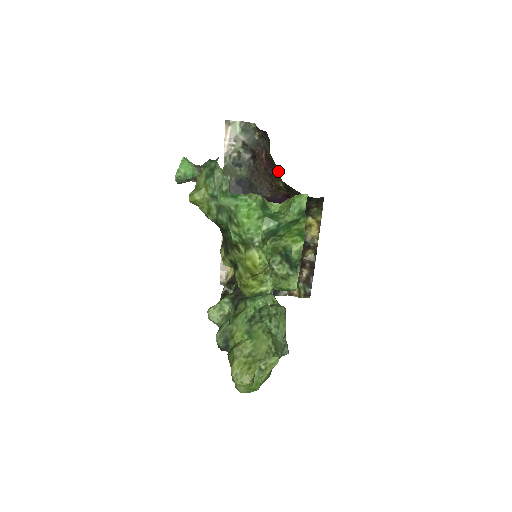
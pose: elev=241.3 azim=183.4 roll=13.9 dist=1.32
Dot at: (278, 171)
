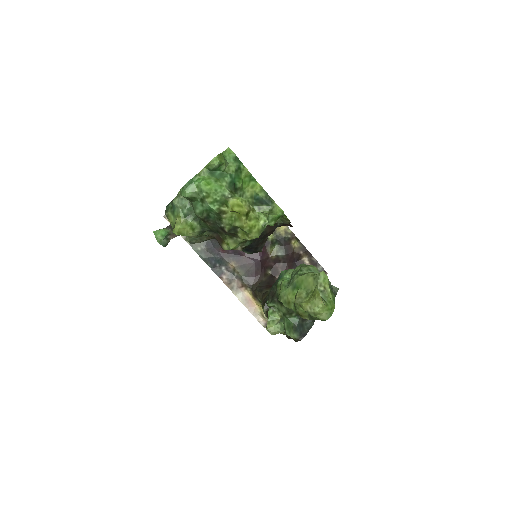
Dot at: occluded
